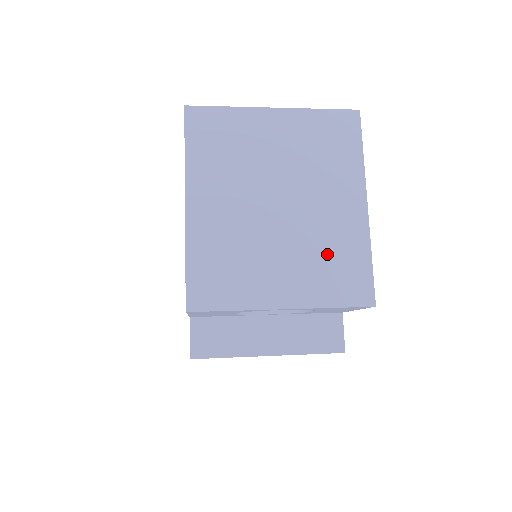
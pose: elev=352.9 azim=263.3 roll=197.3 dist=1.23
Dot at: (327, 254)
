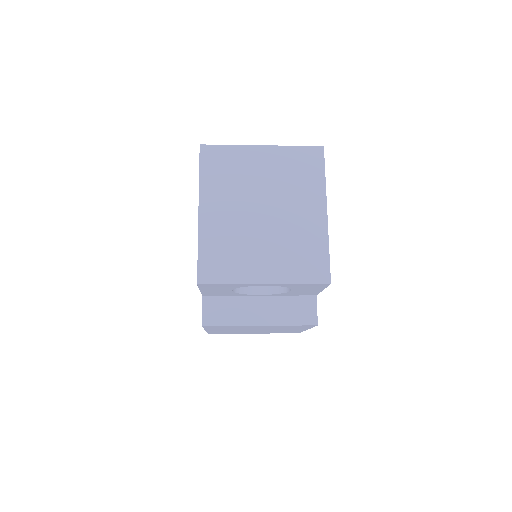
Dot at: (297, 247)
